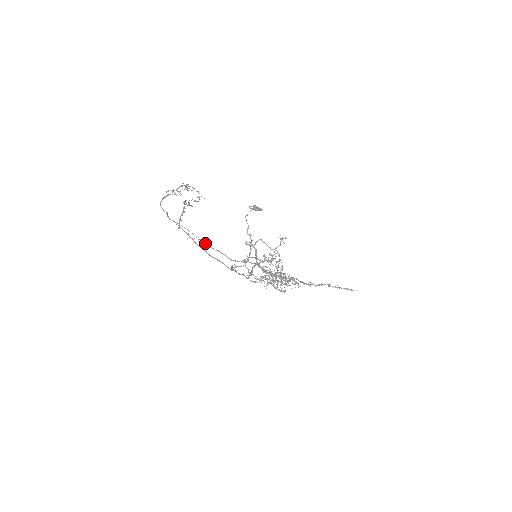
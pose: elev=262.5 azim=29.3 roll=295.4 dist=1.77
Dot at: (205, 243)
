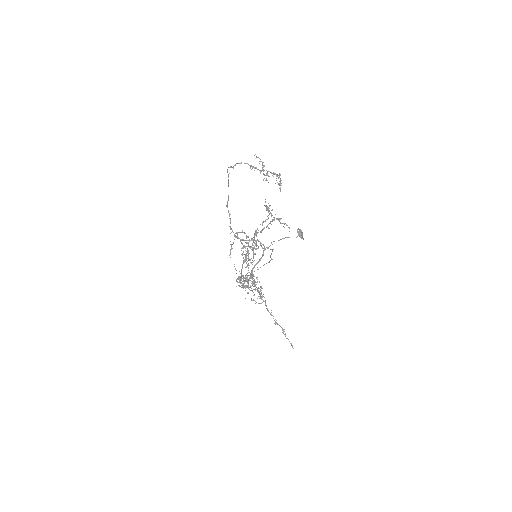
Dot at: occluded
